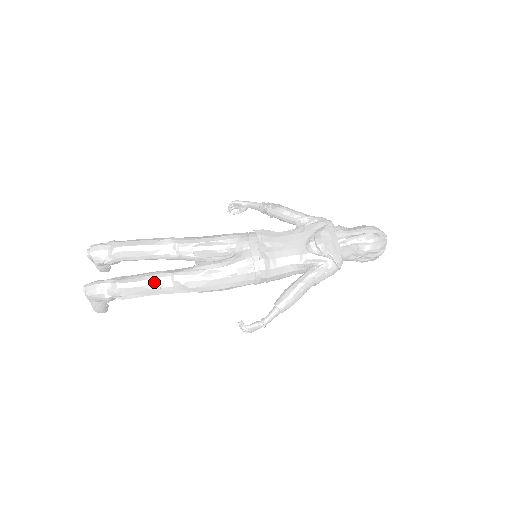
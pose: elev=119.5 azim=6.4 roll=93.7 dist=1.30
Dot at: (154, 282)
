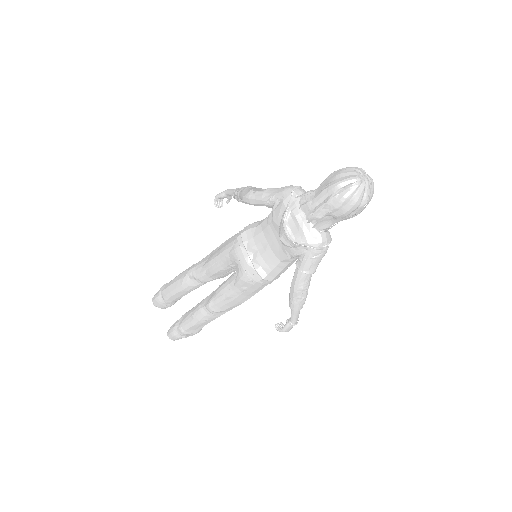
Dot at: (199, 318)
